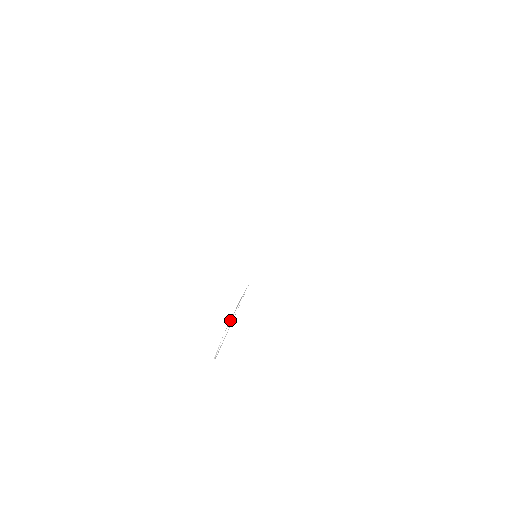
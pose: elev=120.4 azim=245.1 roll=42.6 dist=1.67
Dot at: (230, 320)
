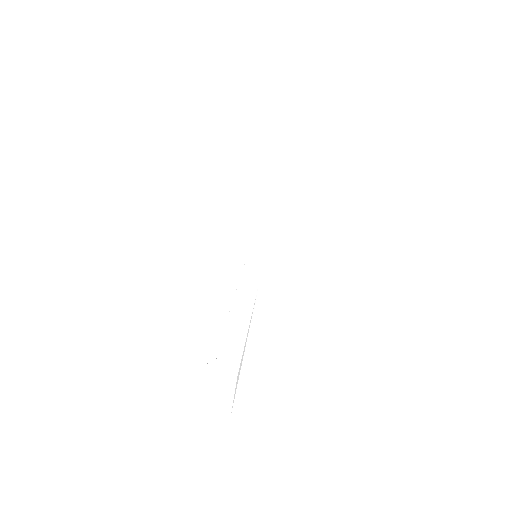
Dot at: (242, 355)
